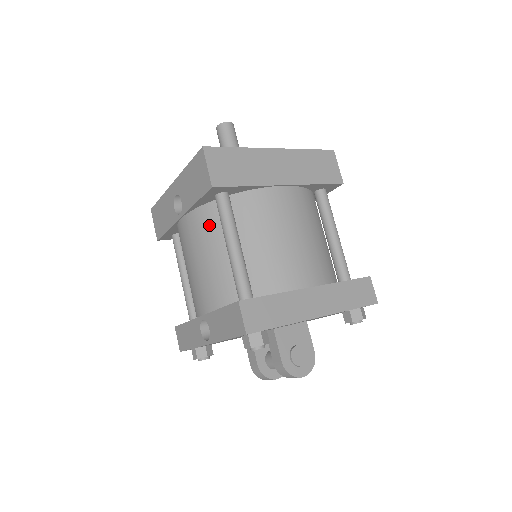
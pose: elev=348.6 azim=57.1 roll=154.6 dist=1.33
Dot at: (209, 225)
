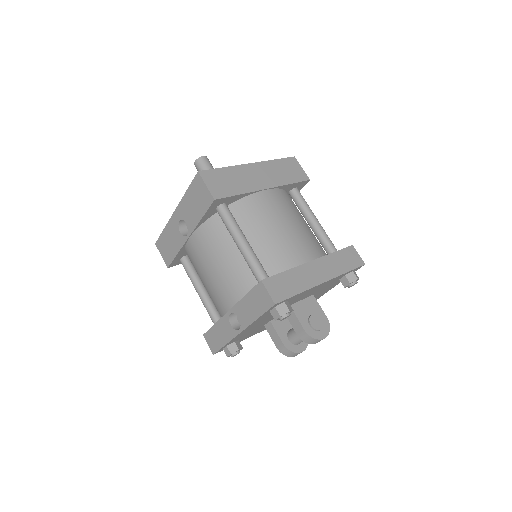
Dot at: (216, 234)
